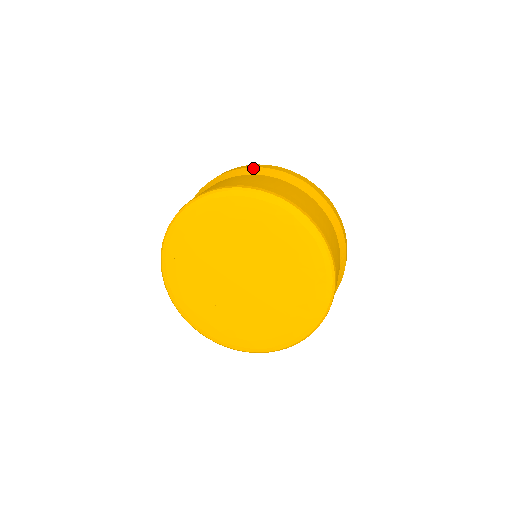
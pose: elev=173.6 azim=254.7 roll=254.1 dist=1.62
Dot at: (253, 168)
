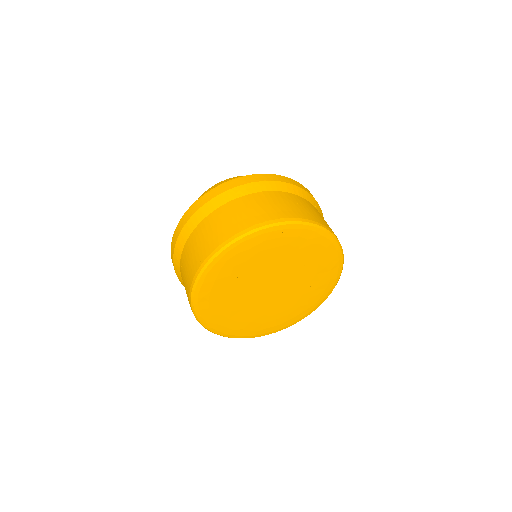
Dot at: (243, 186)
